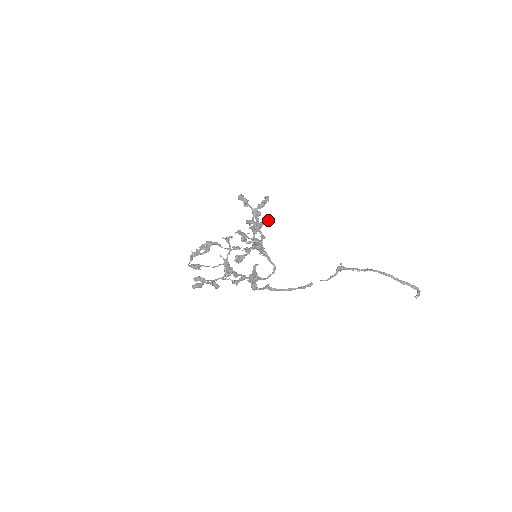
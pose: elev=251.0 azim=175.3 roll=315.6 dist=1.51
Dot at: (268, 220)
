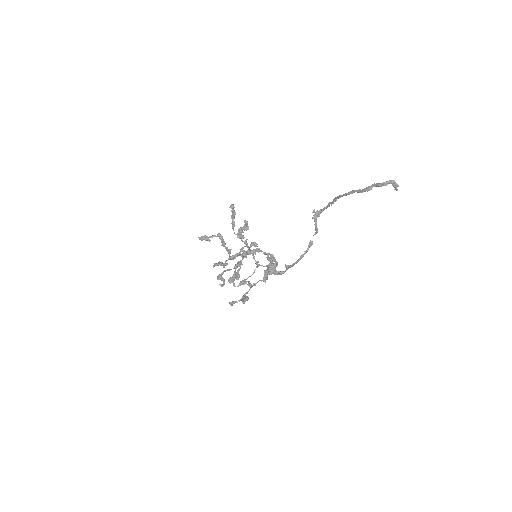
Dot at: (246, 221)
